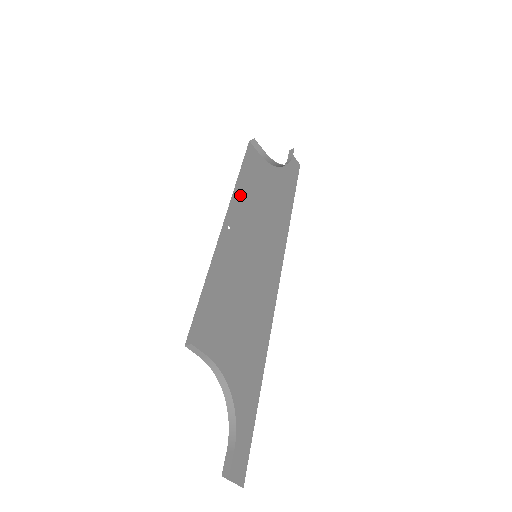
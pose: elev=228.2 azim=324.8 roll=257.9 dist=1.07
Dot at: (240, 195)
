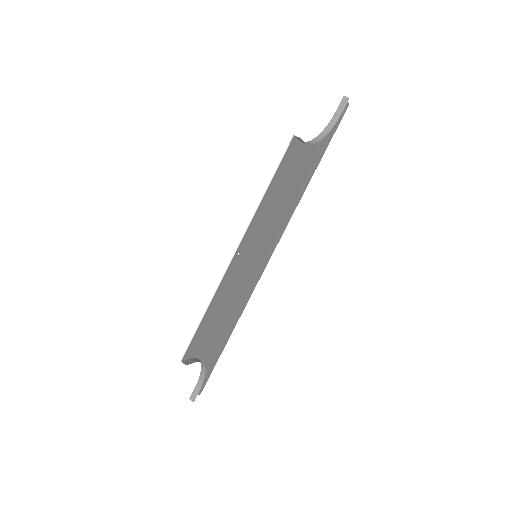
Dot at: (260, 212)
